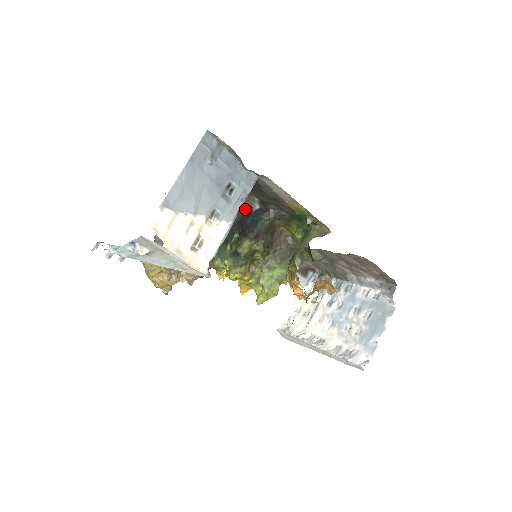
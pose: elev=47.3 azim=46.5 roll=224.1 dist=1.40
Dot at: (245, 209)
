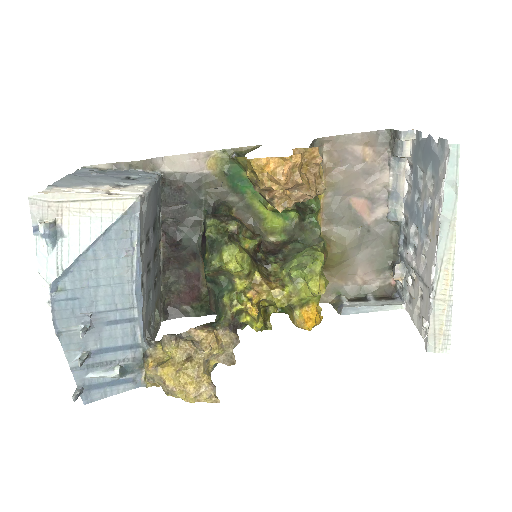
Dot at: occluded
